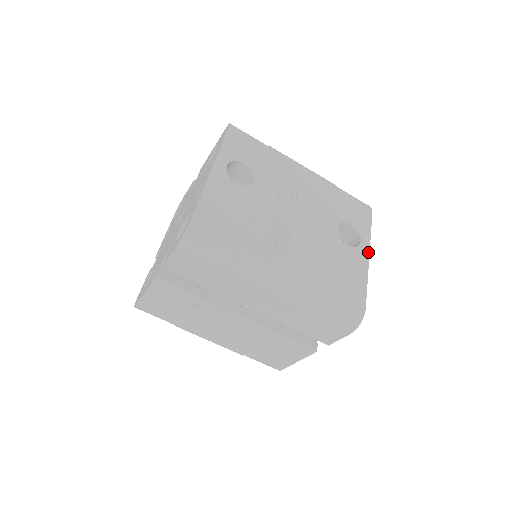
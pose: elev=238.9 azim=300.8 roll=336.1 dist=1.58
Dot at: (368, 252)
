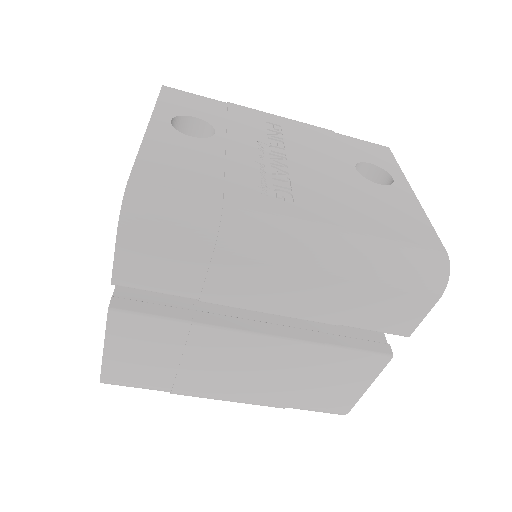
Dot at: (409, 188)
